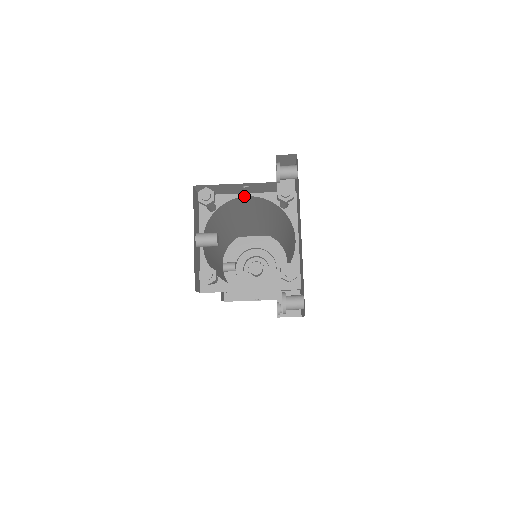
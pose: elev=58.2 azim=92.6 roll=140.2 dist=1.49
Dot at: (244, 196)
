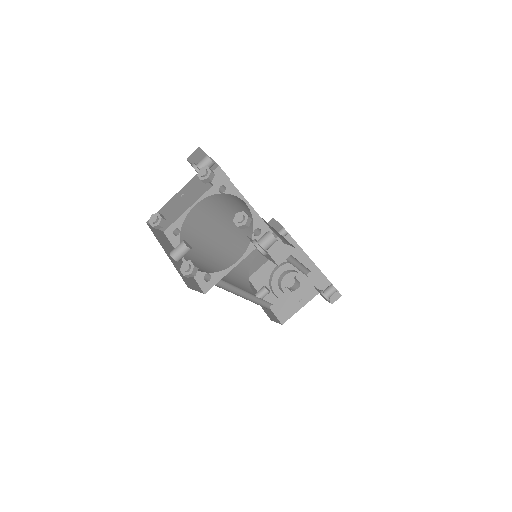
Dot at: (193, 207)
